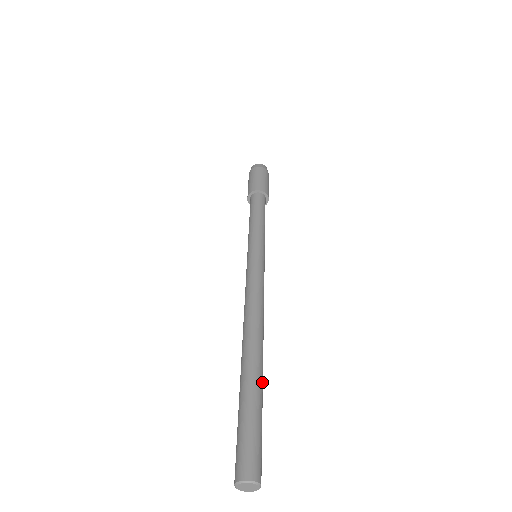
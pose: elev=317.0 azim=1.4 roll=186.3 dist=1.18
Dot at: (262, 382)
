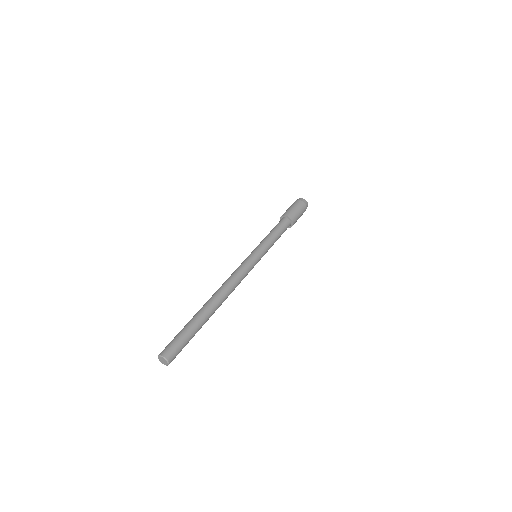
Dot at: (204, 319)
